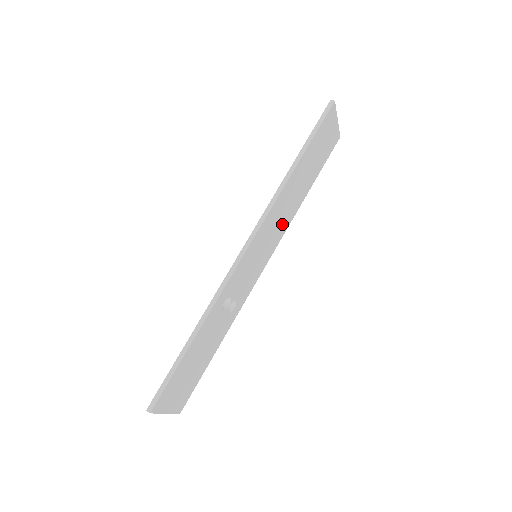
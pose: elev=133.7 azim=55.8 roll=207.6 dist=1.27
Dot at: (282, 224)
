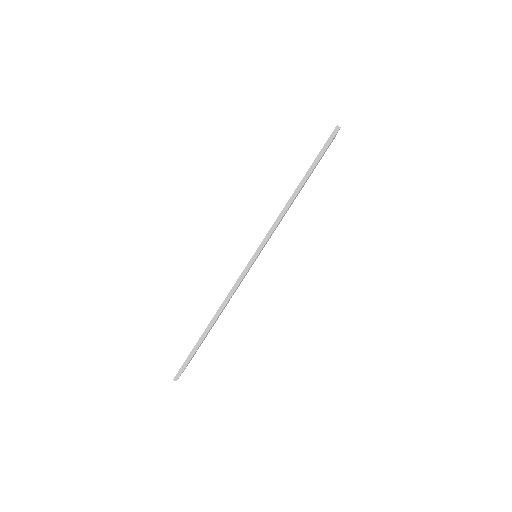
Dot at: occluded
